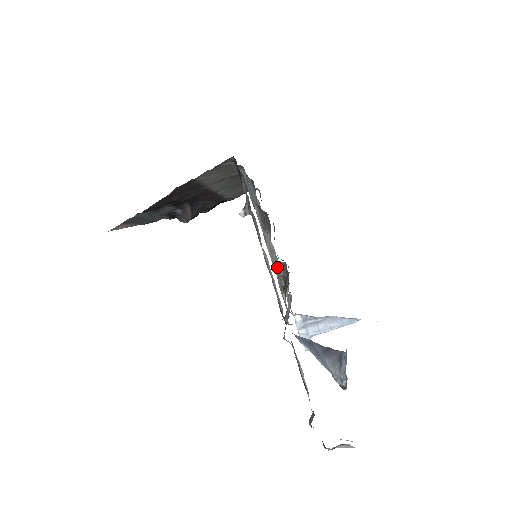
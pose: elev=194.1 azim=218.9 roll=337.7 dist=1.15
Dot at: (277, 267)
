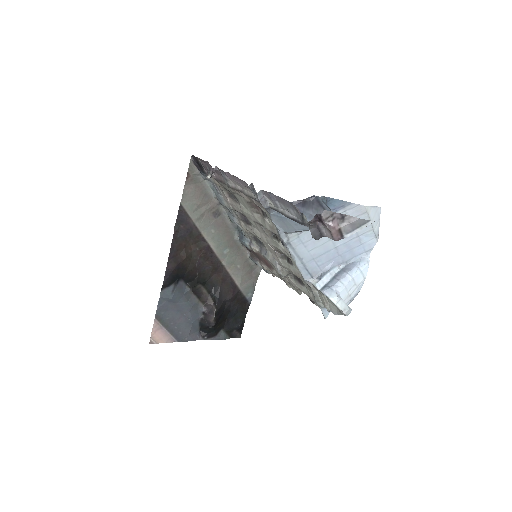
Dot at: (269, 240)
